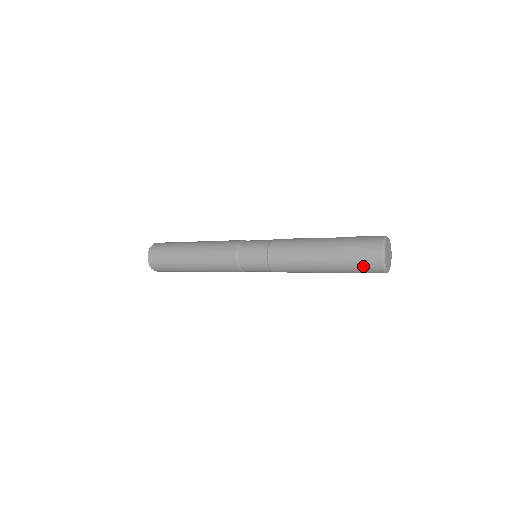
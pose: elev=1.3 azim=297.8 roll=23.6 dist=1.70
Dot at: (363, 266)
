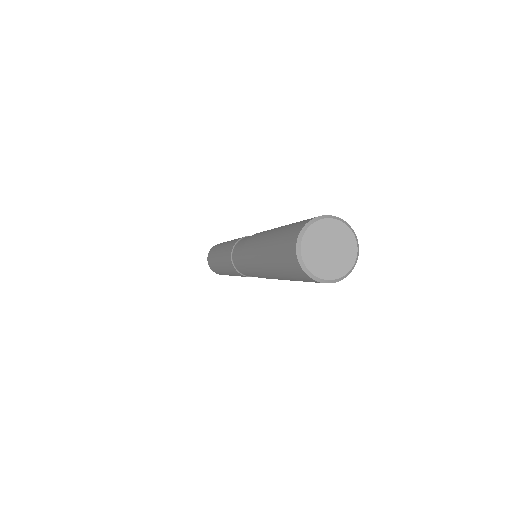
Dot at: (284, 251)
